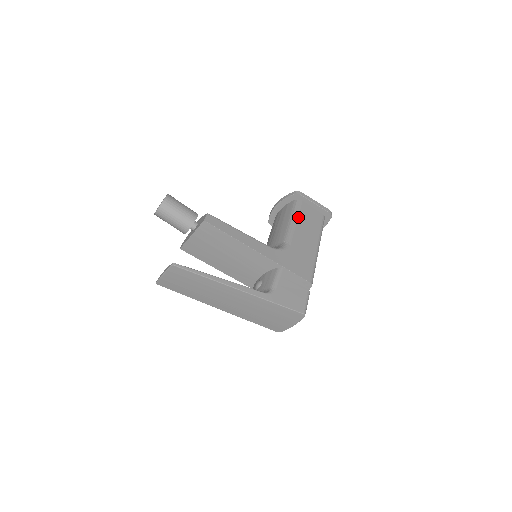
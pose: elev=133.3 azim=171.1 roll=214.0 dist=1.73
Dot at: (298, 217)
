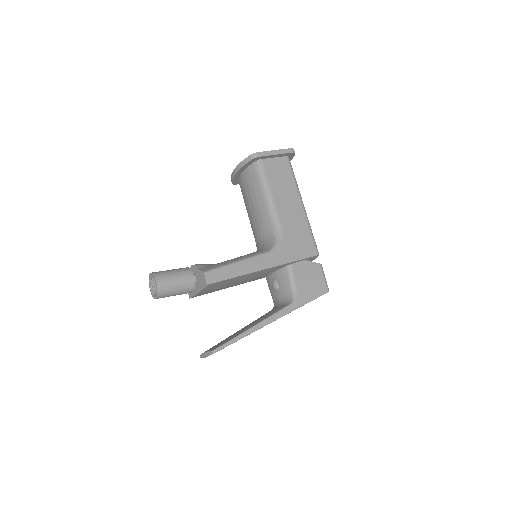
Dot at: (270, 186)
